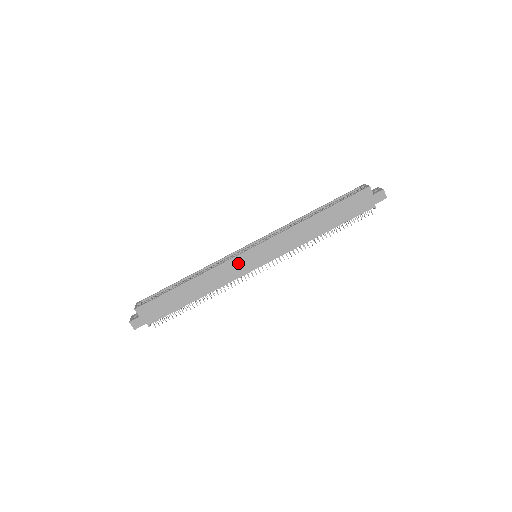
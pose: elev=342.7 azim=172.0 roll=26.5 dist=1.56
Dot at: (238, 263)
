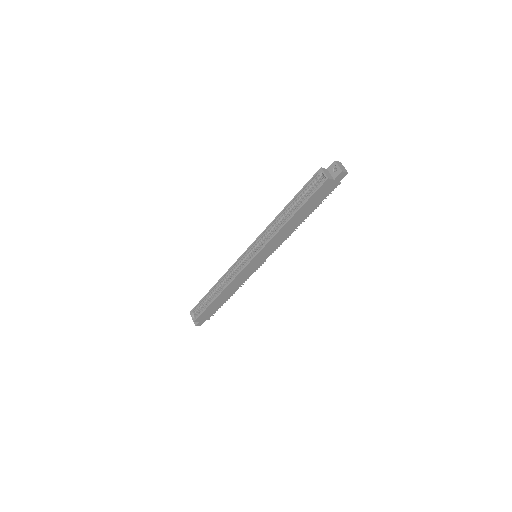
Dot at: (246, 271)
